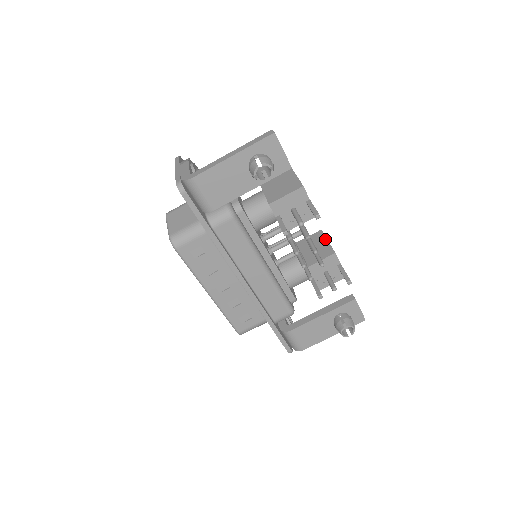
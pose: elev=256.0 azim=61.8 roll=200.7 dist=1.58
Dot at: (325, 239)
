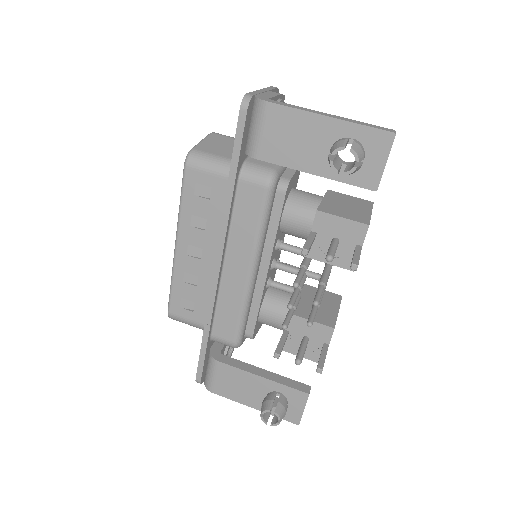
Dot at: (337, 307)
